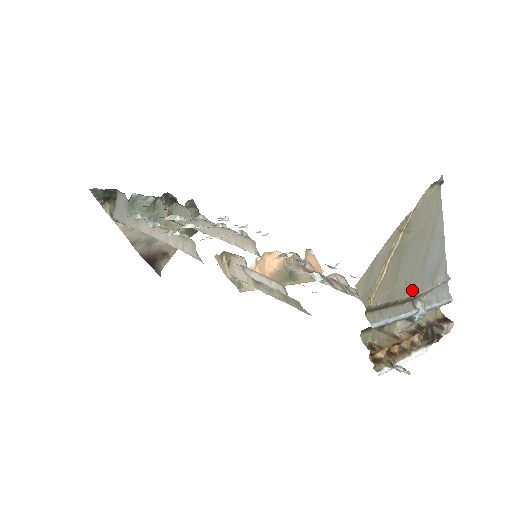
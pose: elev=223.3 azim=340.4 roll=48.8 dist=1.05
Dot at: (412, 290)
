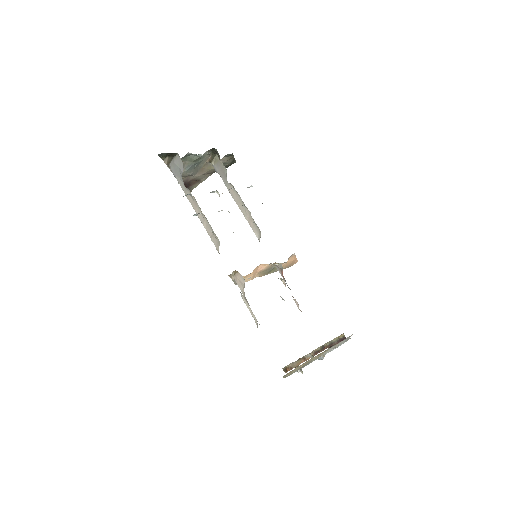
Dot at: (319, 355)
